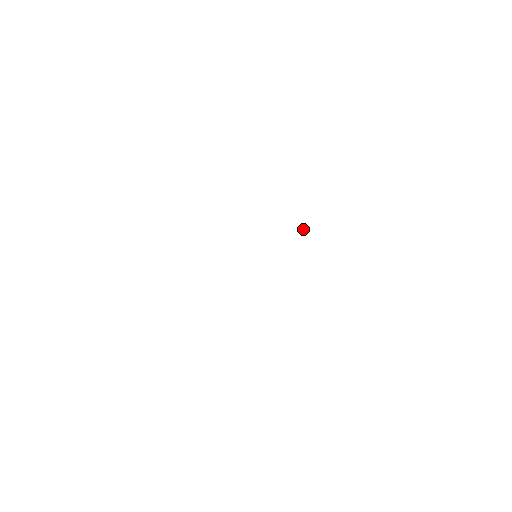
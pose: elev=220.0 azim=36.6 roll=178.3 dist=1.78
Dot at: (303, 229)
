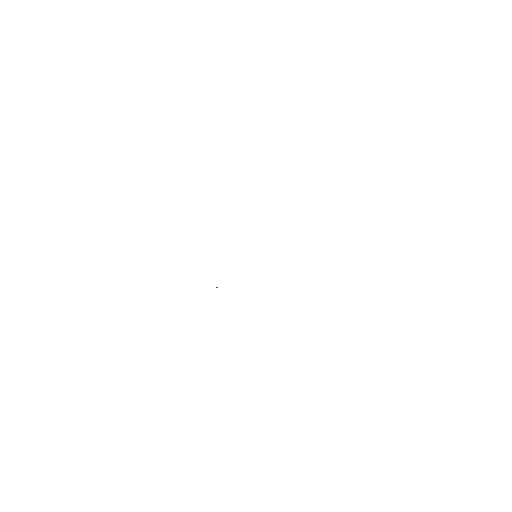
Dot at: occluded
